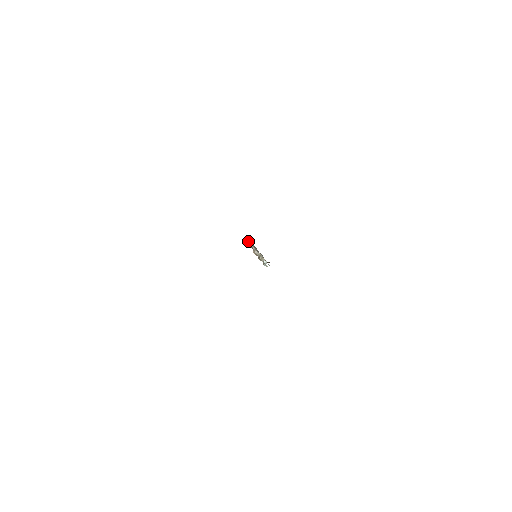
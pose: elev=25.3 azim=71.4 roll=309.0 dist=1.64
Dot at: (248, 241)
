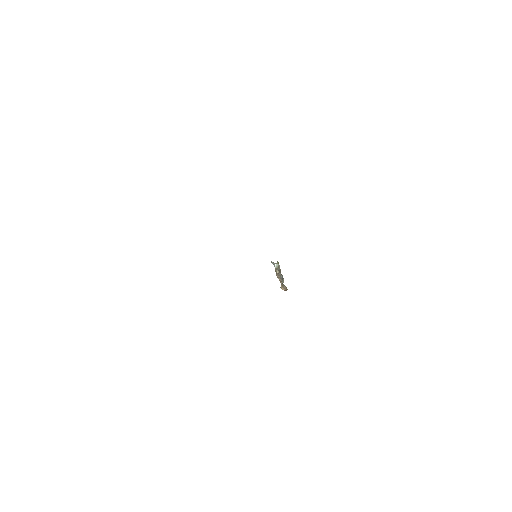
Dot at: occluded
